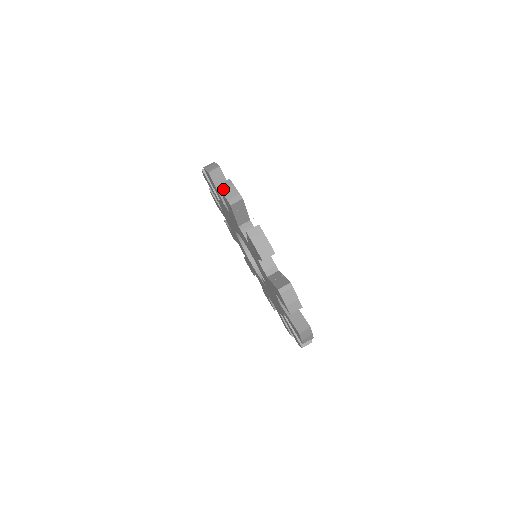
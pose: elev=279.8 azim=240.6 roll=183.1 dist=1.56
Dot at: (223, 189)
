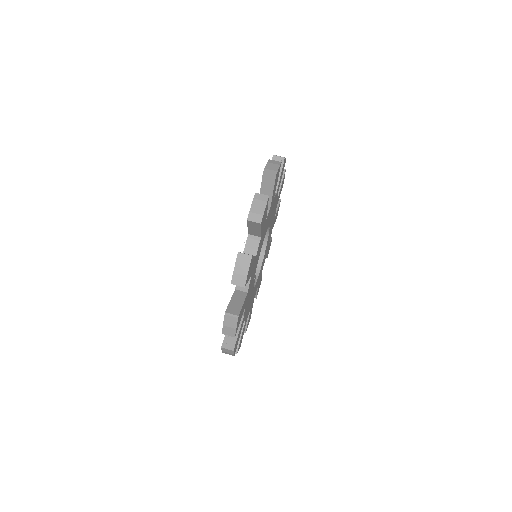
Dot at: (270, 162)
